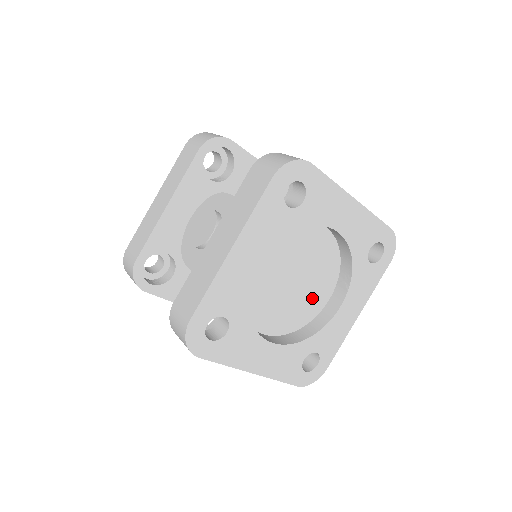
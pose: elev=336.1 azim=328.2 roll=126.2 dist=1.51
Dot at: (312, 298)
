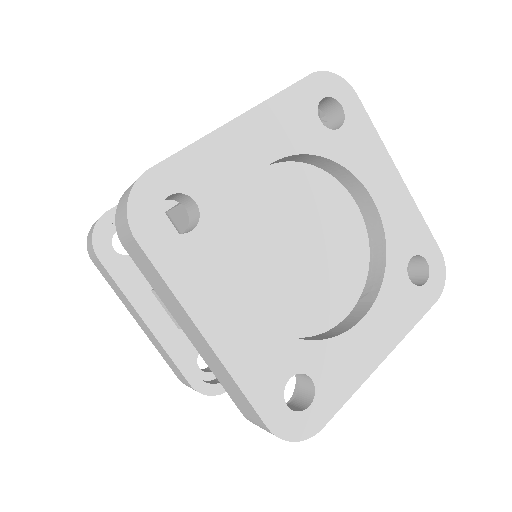
Dot at: (321, 298)
